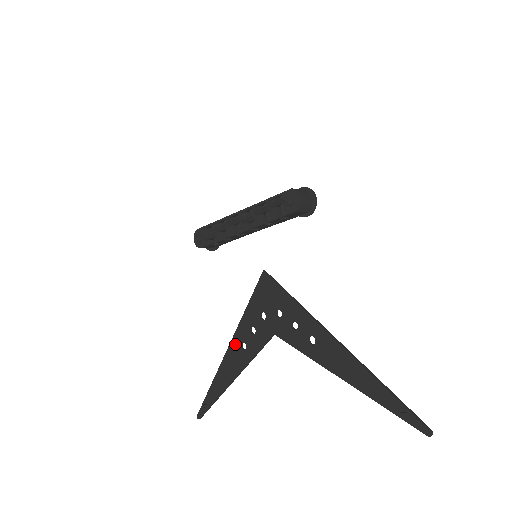
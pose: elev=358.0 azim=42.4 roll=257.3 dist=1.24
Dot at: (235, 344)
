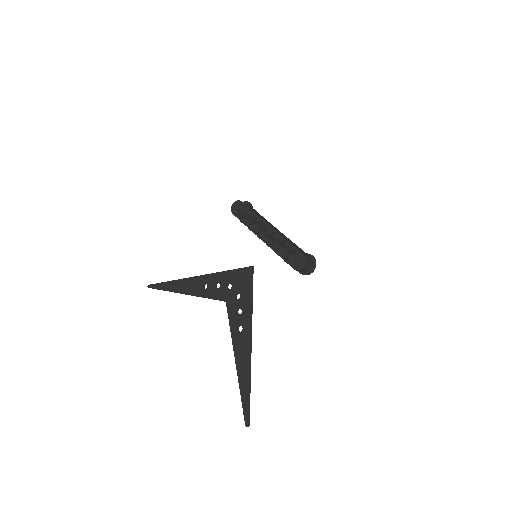
Dot at: (202, 279)
